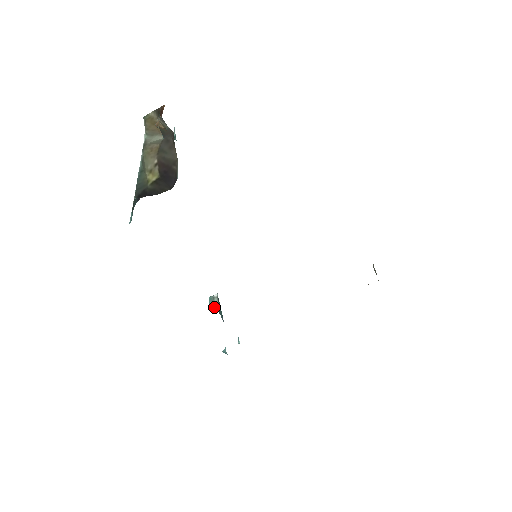
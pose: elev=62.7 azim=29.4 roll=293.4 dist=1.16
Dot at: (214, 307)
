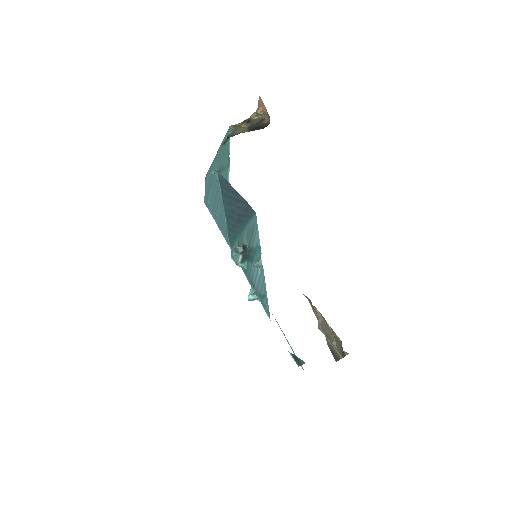
Dot at: (238, 252)
